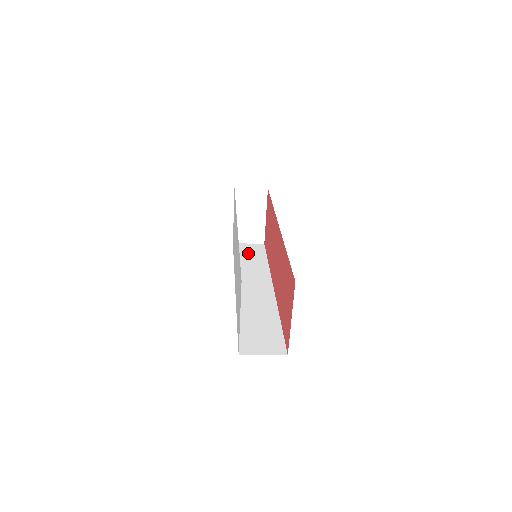
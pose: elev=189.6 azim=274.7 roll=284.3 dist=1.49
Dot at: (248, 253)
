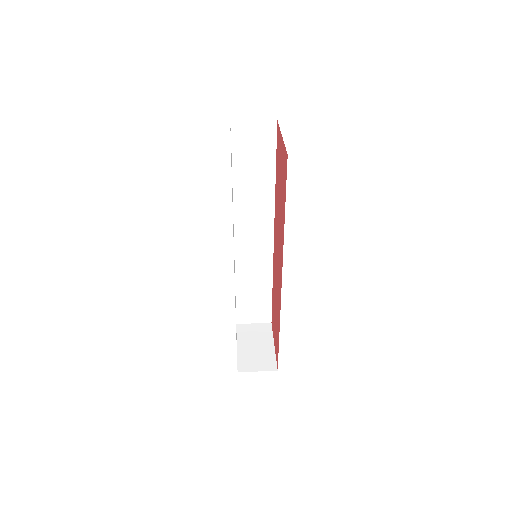
Dot at: (251, 155)
